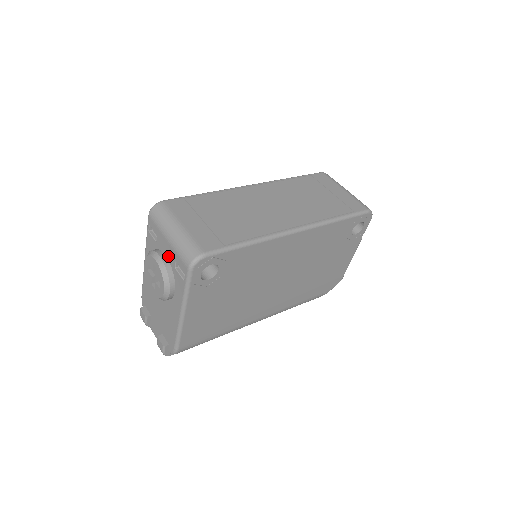
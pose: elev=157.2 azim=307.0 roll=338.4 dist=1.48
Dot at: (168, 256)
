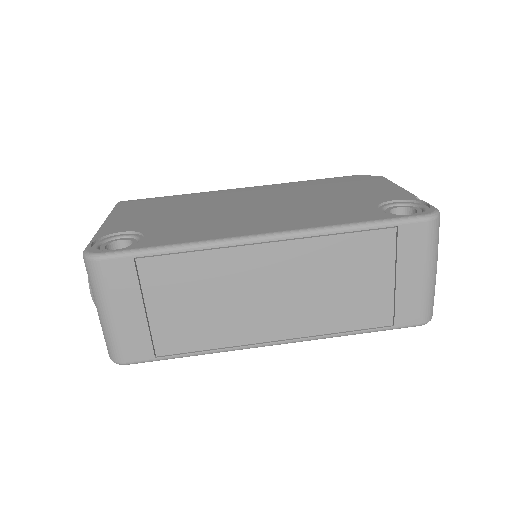
Dot at: occluded
